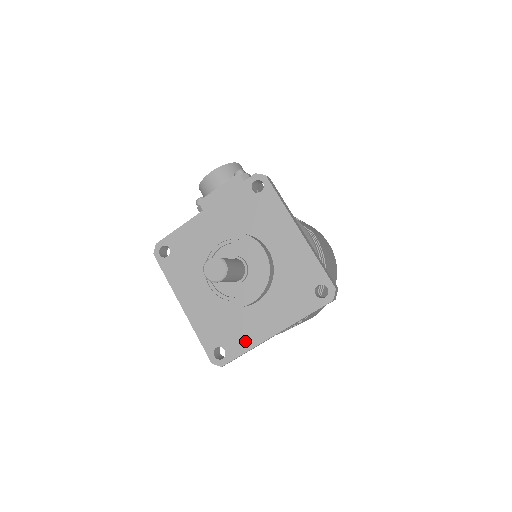
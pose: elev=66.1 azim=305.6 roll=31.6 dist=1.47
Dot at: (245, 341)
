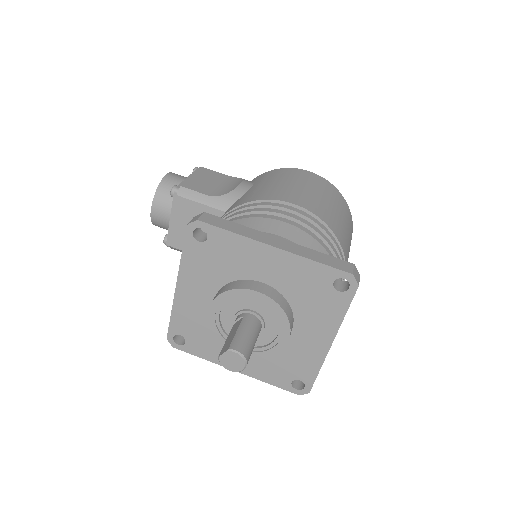
Dot at: (310, 364)
